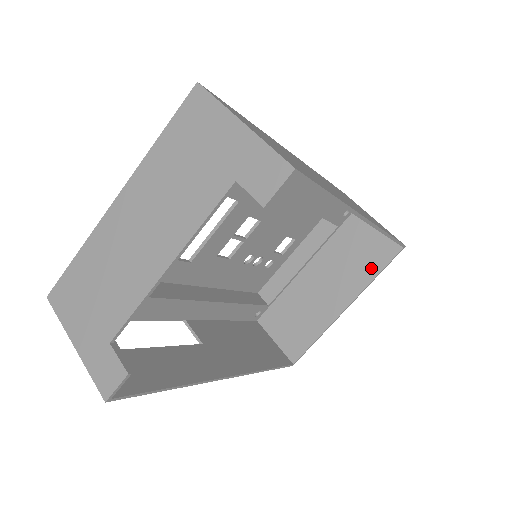
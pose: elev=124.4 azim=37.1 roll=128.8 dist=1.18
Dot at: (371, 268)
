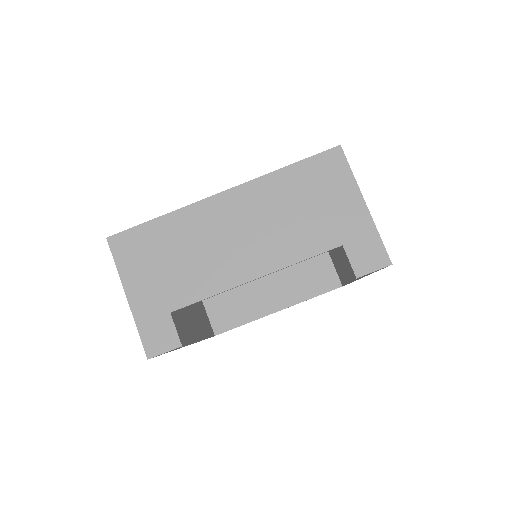
Dot at: (312, 290)
